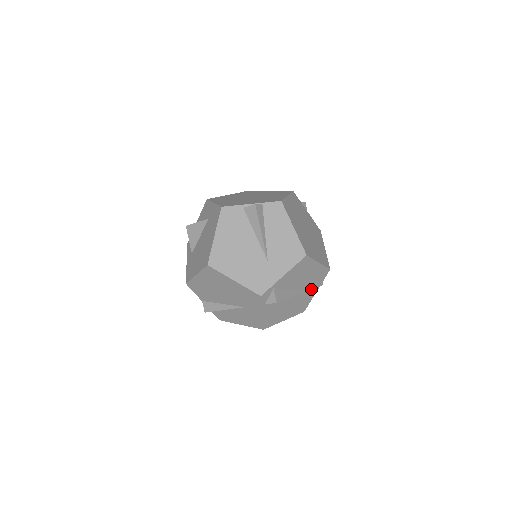
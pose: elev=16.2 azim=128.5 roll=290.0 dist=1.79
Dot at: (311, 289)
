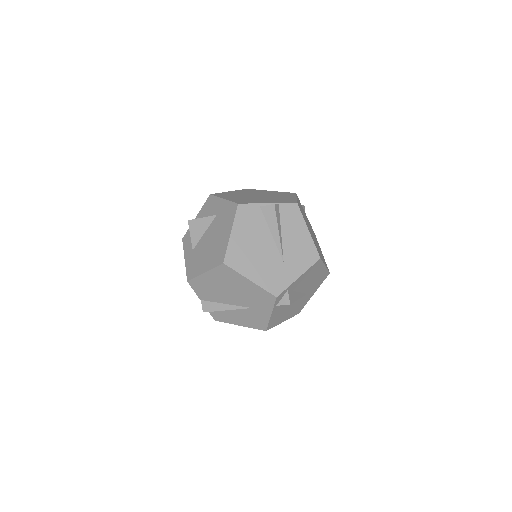
Dot at: (311, 292)
